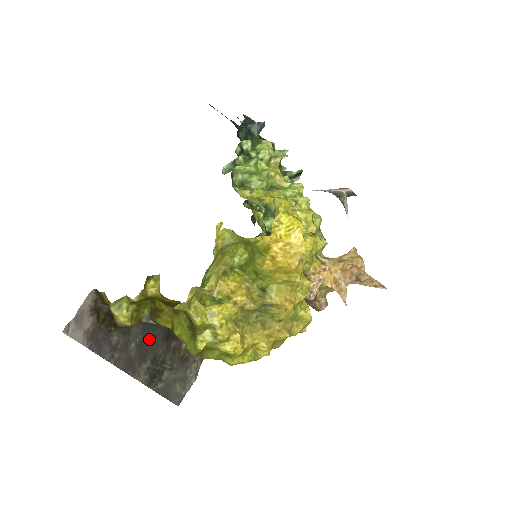
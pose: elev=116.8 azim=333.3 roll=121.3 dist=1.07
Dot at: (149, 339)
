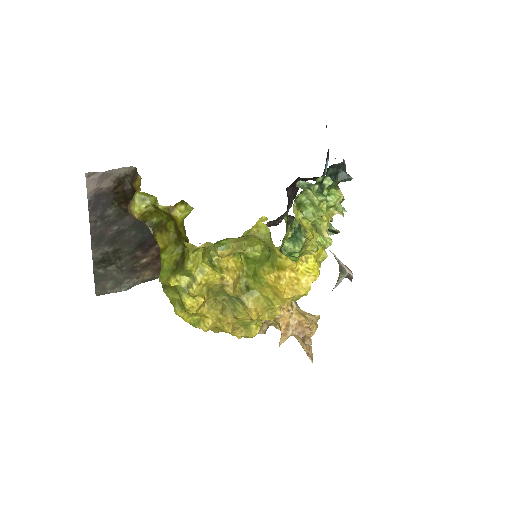
Dot at: (129, 234)
